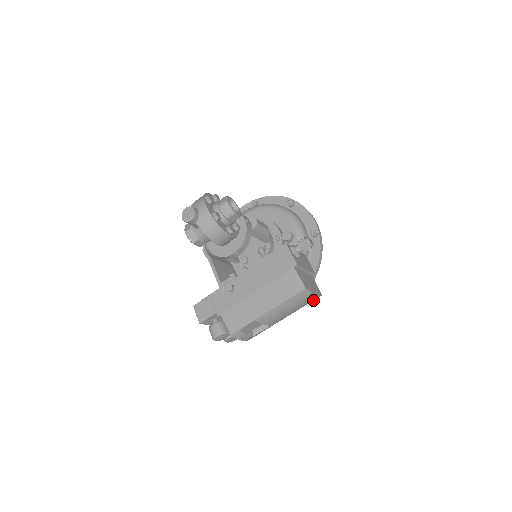
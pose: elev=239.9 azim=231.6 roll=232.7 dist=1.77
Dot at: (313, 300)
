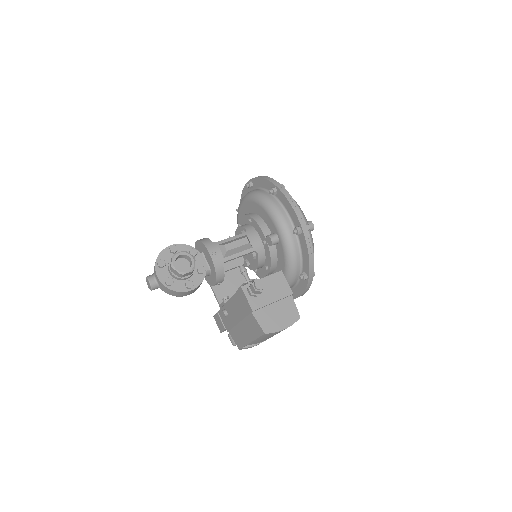
Dot at: occluded
